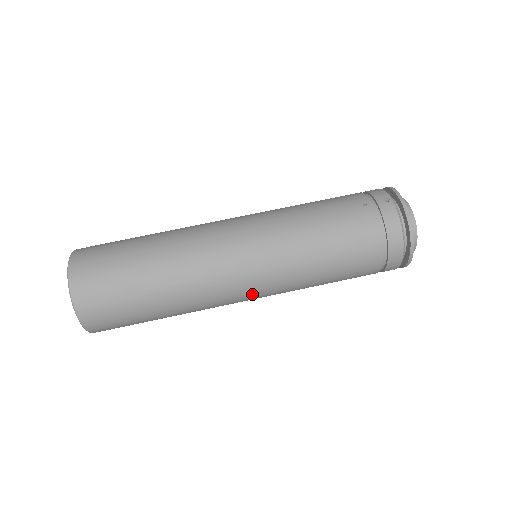
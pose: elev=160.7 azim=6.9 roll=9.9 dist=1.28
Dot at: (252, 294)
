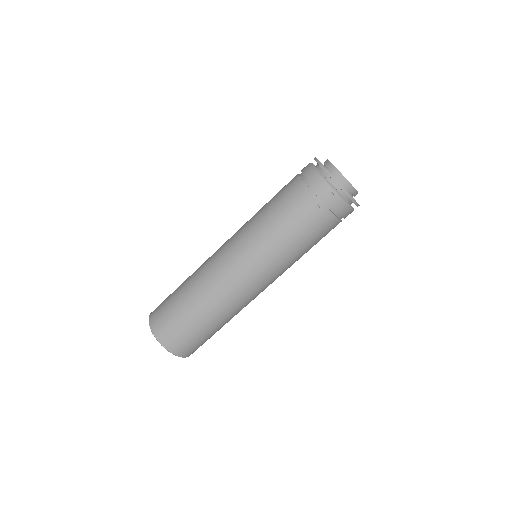
Dot at: (239, 262)
